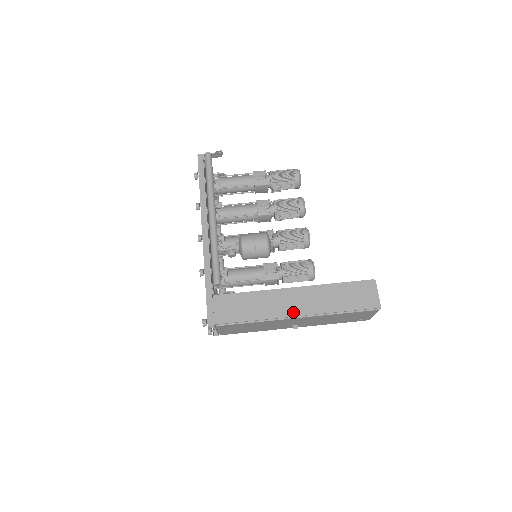
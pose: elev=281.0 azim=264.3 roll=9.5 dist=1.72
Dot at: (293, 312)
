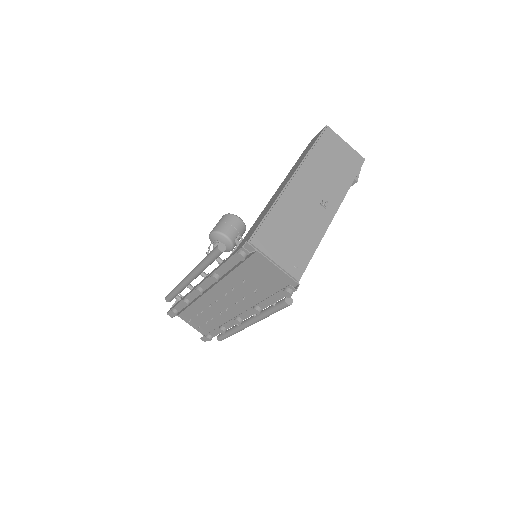
Dot at: (286, 183)
